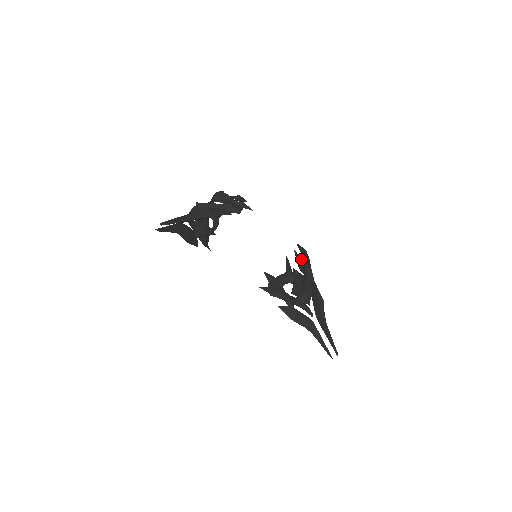
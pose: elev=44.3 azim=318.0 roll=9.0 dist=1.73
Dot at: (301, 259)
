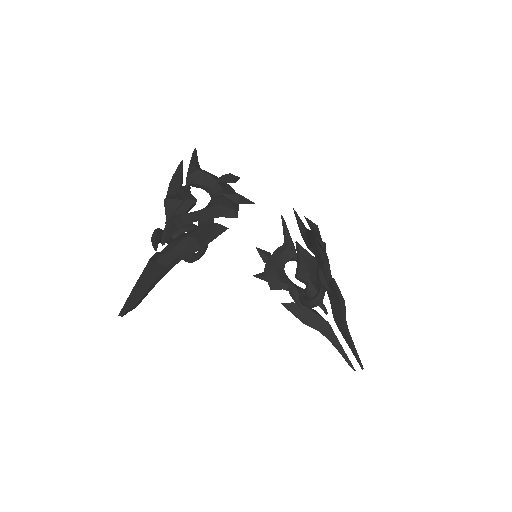
Dot at: (313, 243)
